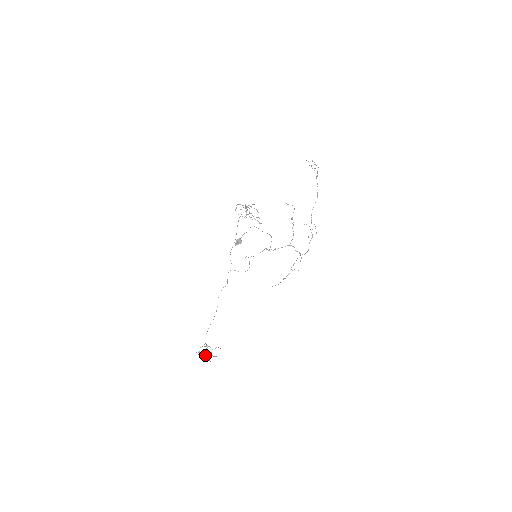
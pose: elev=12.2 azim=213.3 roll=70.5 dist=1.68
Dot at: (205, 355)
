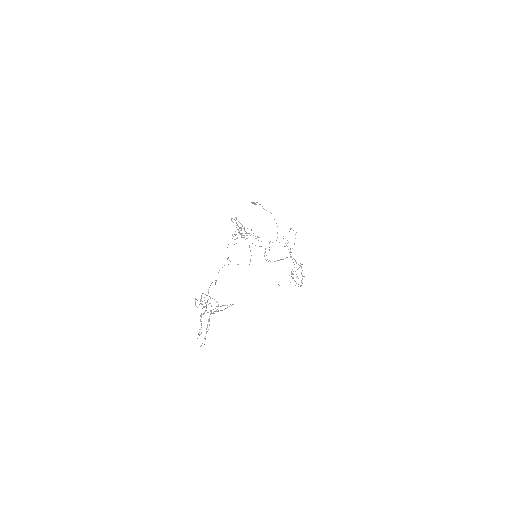
Dot at: (210, 303)
